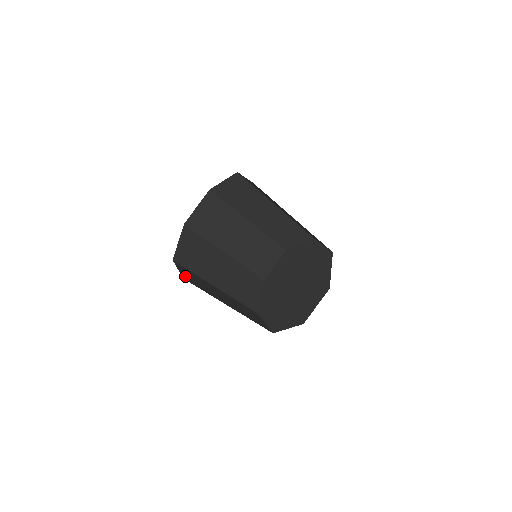
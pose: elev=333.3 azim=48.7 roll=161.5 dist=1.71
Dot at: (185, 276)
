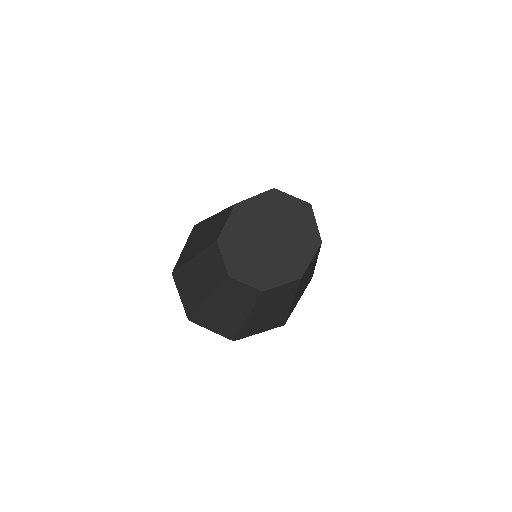
Dot at: (186, 305)
